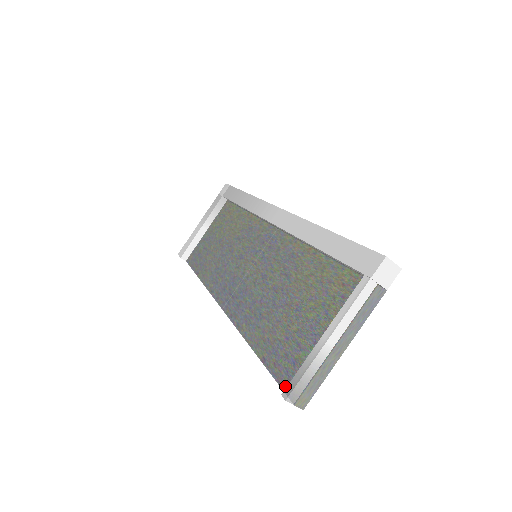
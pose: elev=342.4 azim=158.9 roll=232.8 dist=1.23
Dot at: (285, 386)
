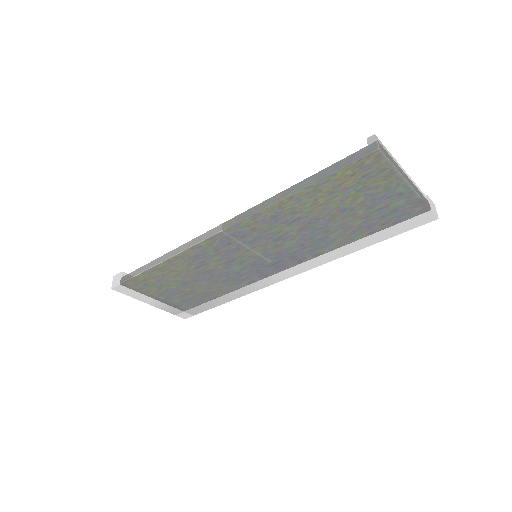
Dot at: (358, 154)
